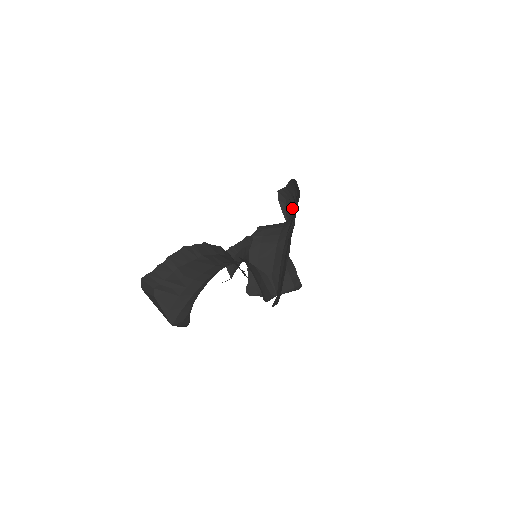
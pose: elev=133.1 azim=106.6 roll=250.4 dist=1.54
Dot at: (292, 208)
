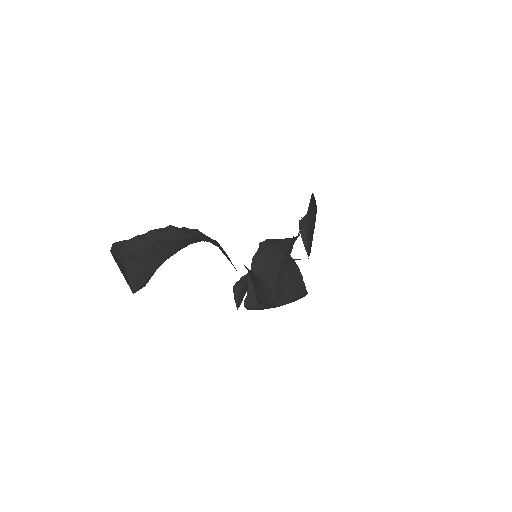
Dot at: (312, 234)
